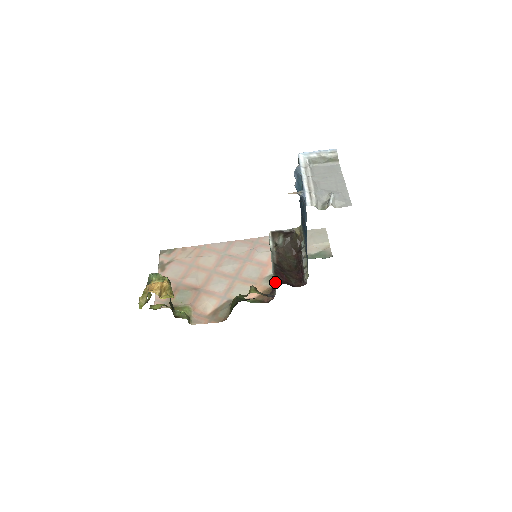
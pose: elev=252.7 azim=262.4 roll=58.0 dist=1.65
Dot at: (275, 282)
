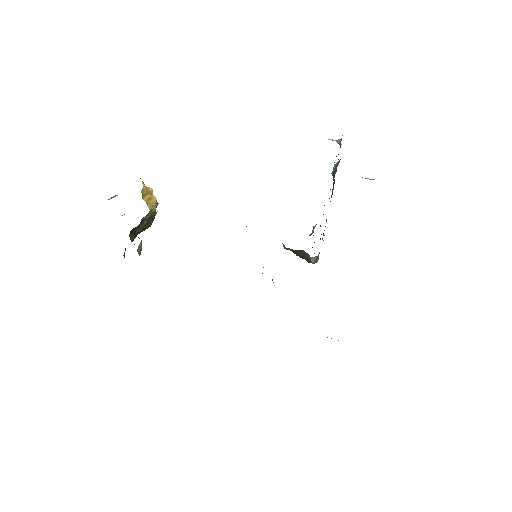
Dot at: occluded
